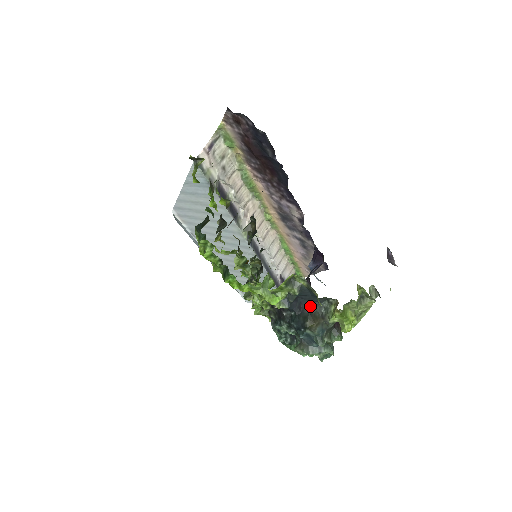
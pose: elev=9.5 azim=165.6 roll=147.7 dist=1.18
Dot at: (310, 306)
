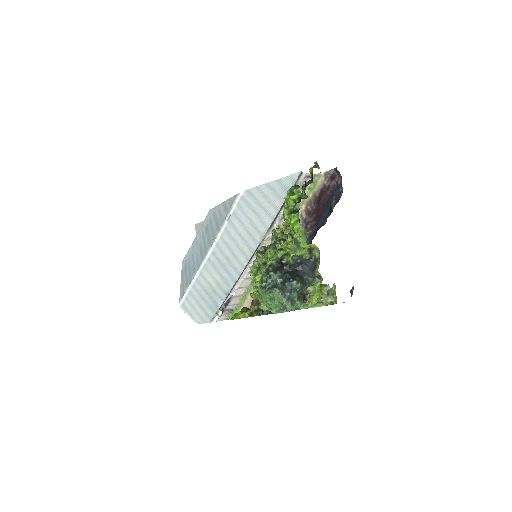
Dot at: (303, 274)
